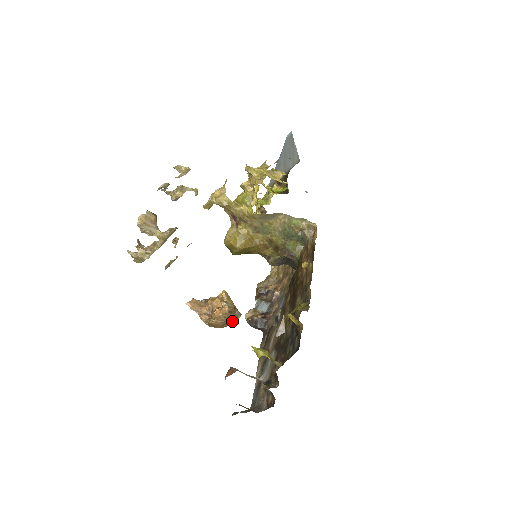
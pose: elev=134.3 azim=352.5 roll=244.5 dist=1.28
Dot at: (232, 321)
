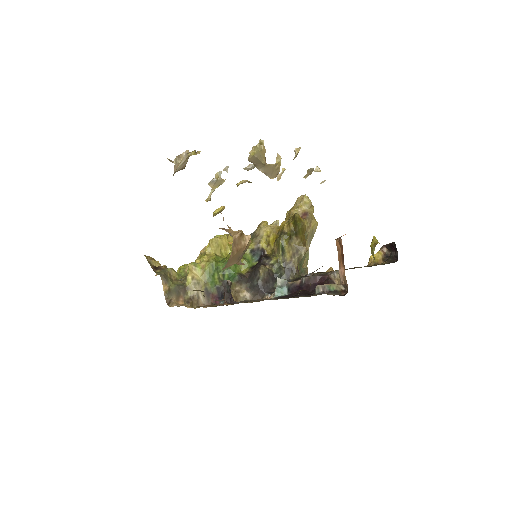
Dot at: (233, 261)
